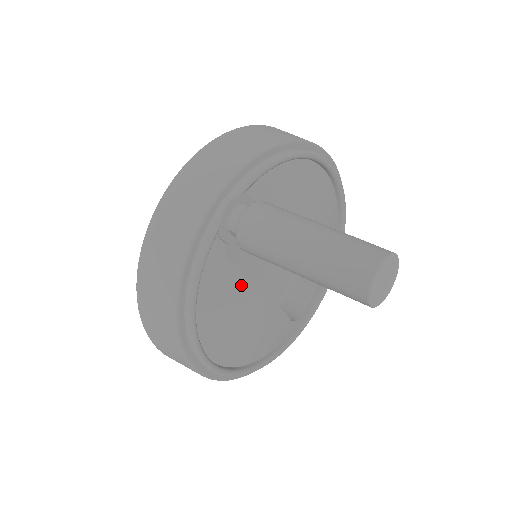
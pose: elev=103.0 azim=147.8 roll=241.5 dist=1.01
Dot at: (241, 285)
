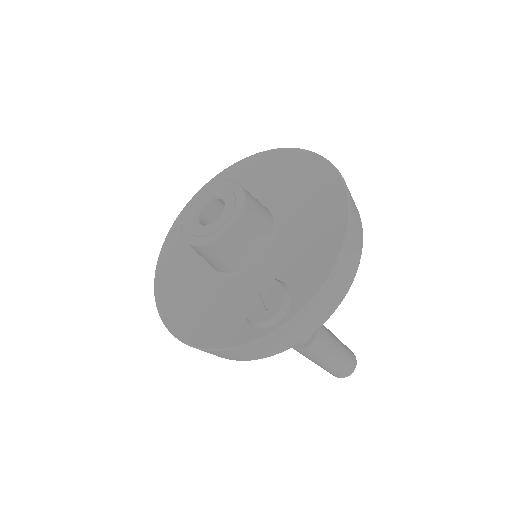
Dot at: occluded
